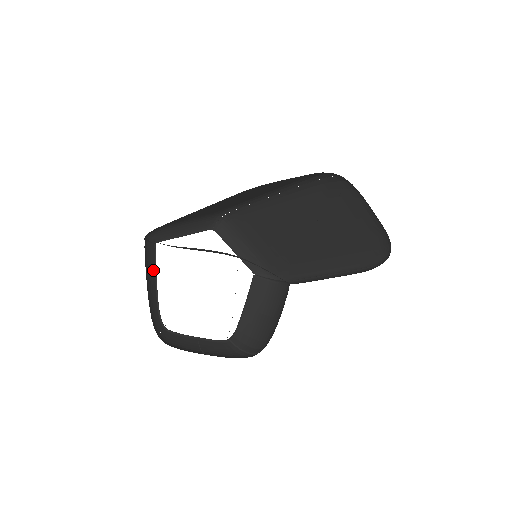
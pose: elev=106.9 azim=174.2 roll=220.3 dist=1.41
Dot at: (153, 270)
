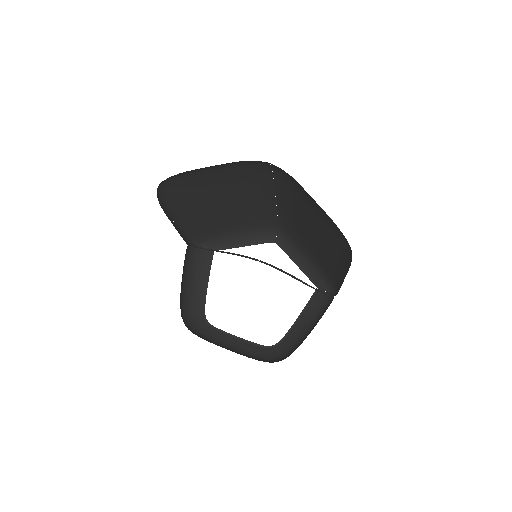
Dot at: (206, 272)
